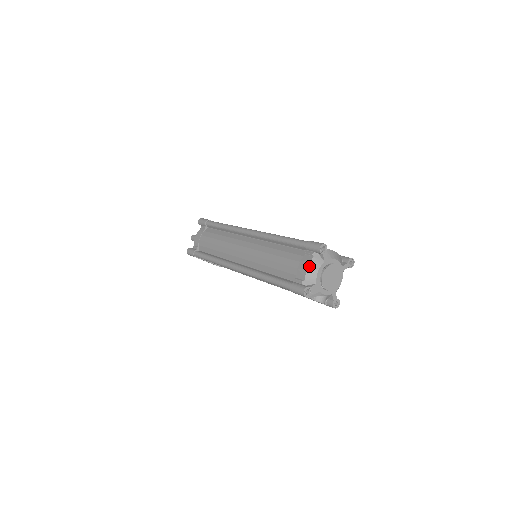
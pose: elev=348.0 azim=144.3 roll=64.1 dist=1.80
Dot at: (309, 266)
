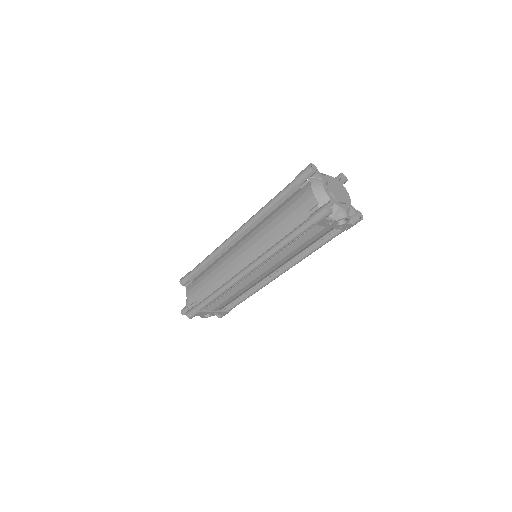
Dot at: (313, 189)
